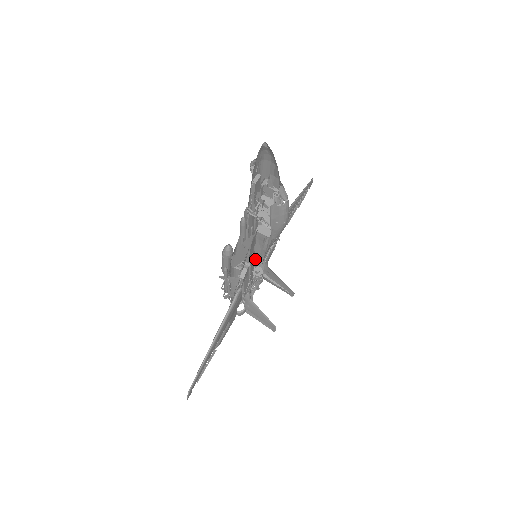
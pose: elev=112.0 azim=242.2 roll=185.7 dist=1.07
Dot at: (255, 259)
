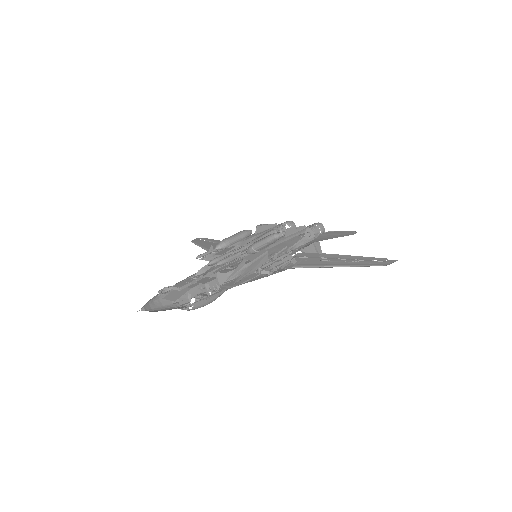
Dot at: (229, 268)
